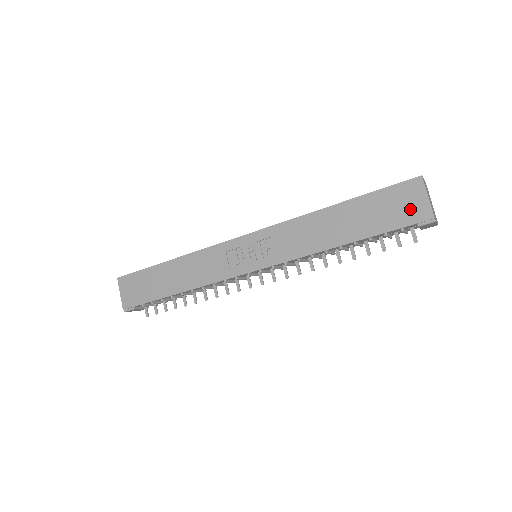
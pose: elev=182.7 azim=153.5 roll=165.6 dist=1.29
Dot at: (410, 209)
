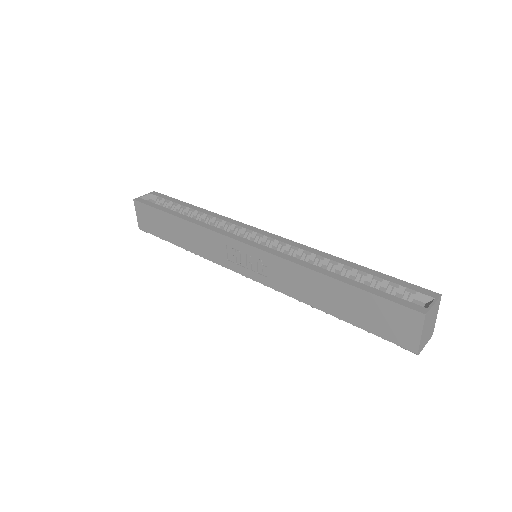
Dot at: (399, 332)
